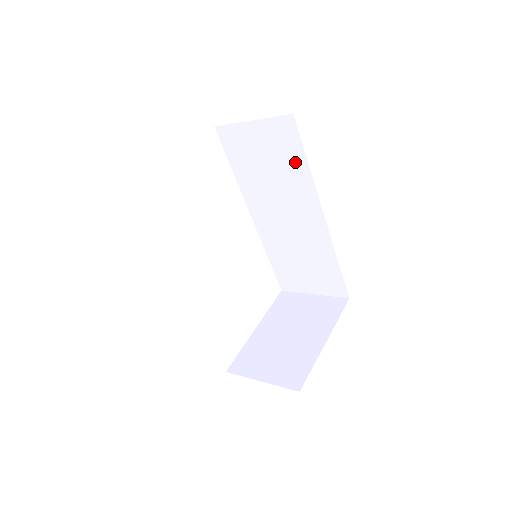
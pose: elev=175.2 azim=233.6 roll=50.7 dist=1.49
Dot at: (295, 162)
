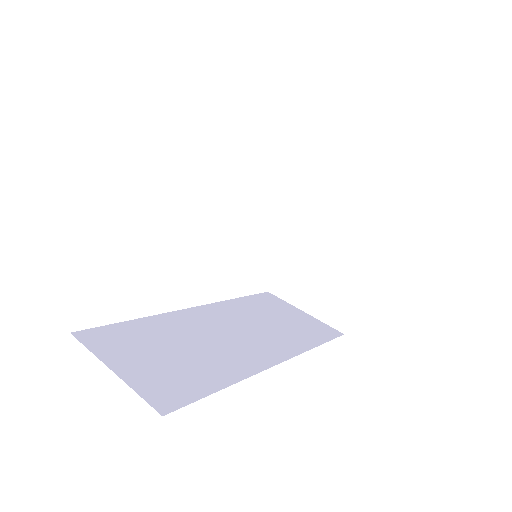
Dot at: occluded
